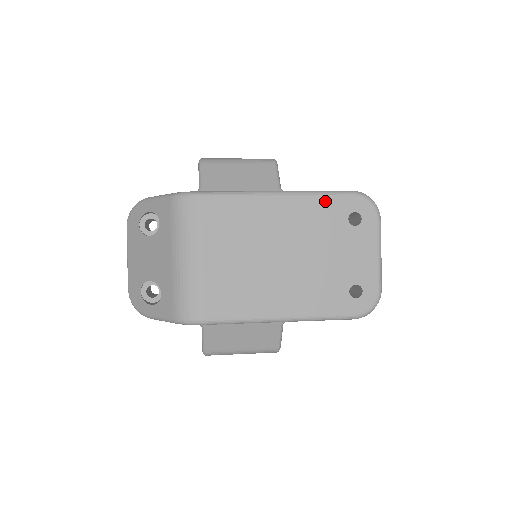
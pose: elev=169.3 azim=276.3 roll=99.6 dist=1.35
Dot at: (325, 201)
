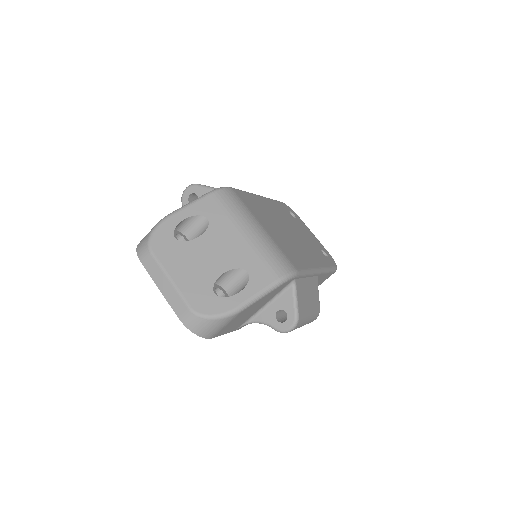
Dot at: (277, 203)
